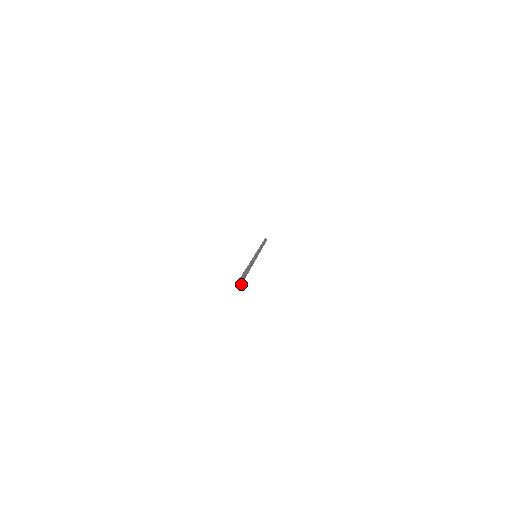
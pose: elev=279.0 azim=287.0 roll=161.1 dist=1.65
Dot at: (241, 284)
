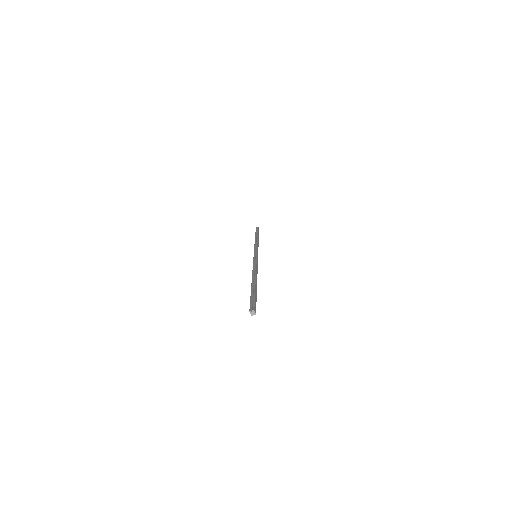
Dot at: (255, 307)
